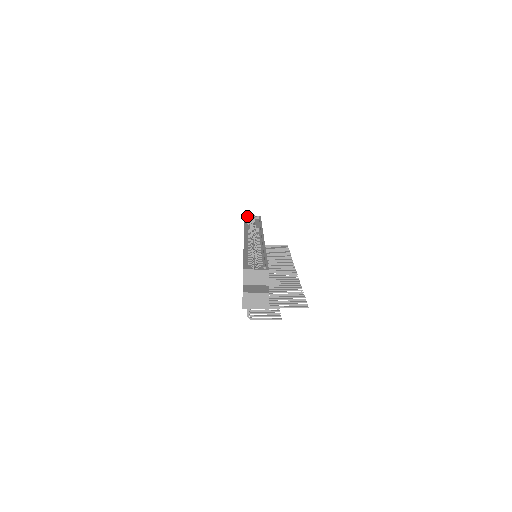
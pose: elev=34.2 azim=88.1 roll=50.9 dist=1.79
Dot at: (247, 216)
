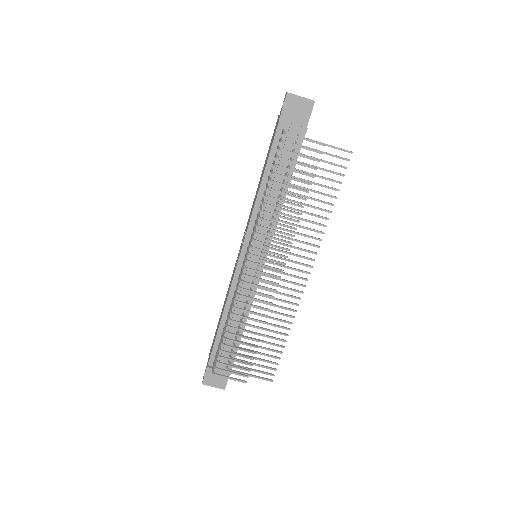
Dot at: occluded
